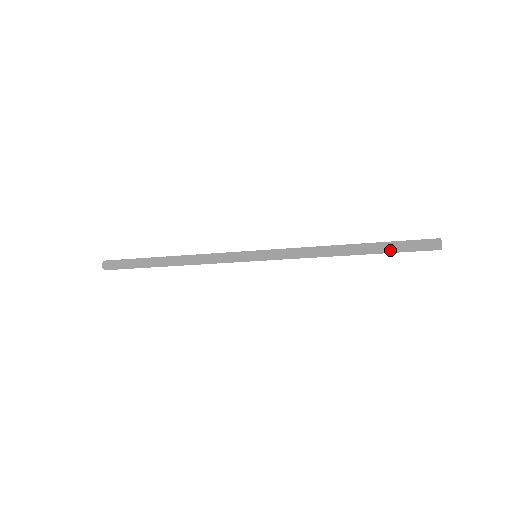
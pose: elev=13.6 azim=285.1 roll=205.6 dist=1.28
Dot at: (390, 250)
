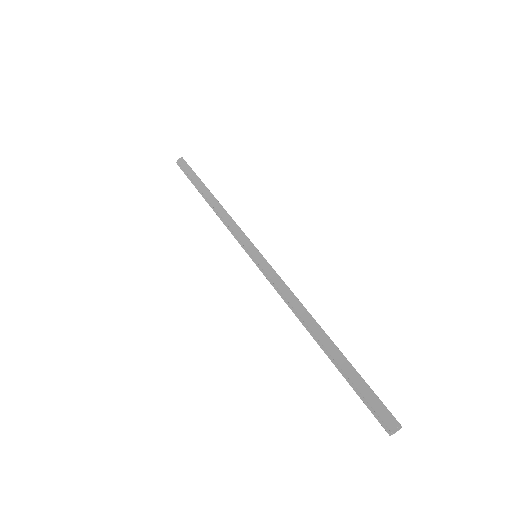
Dot at: (345, 376)
